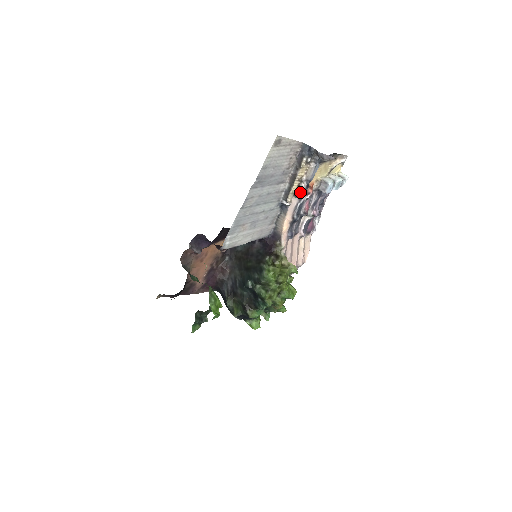
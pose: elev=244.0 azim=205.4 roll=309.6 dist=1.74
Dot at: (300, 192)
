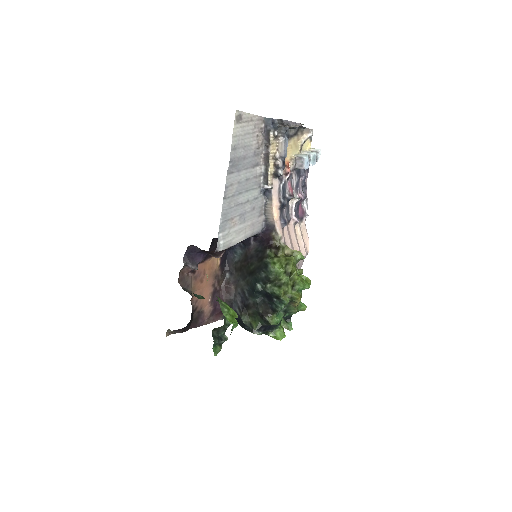
Dot at: (278, 171)
